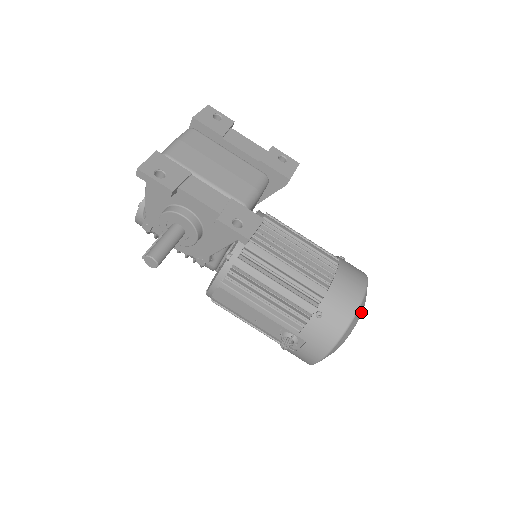
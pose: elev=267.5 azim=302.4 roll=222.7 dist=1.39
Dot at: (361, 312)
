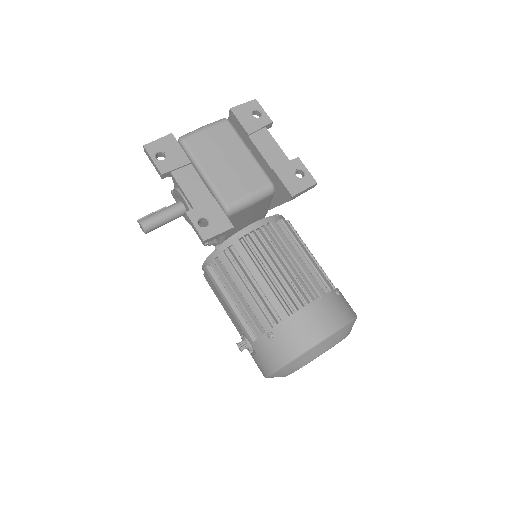
Dot at: (319, 353)
